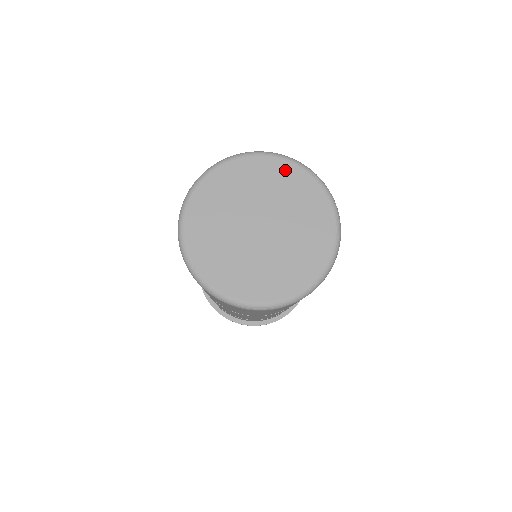
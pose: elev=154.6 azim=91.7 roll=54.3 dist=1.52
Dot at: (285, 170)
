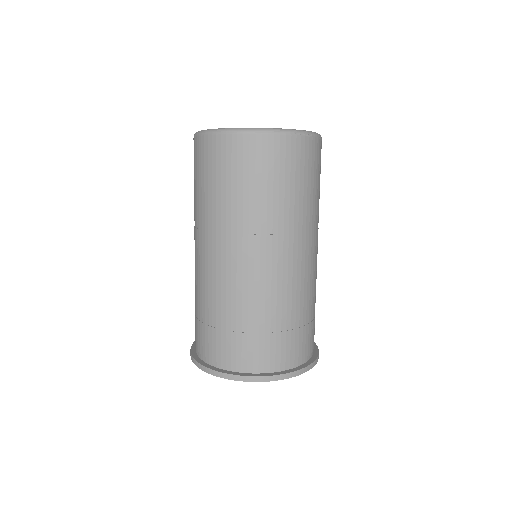
Dot at: occluded
